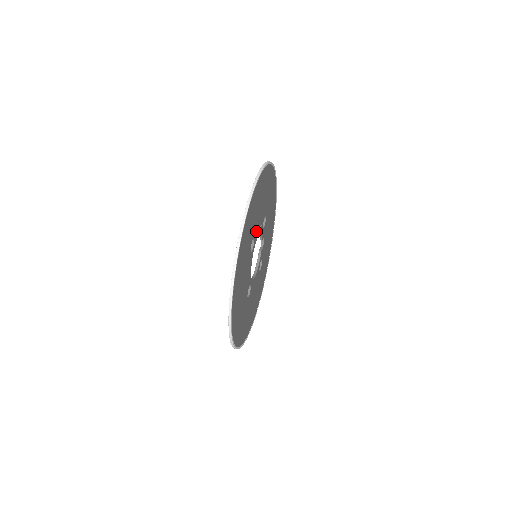
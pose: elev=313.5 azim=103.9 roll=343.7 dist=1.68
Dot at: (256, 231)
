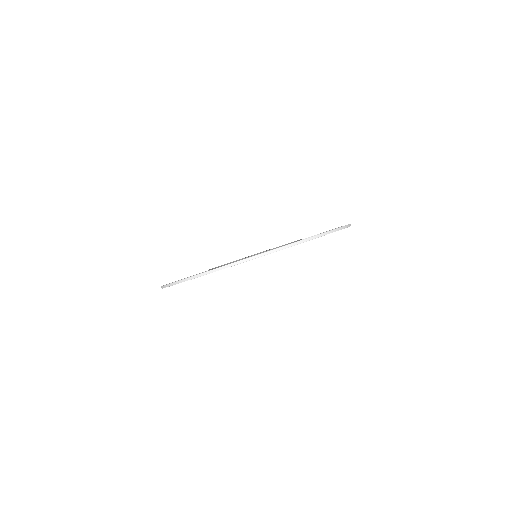
Dot at: occluded
